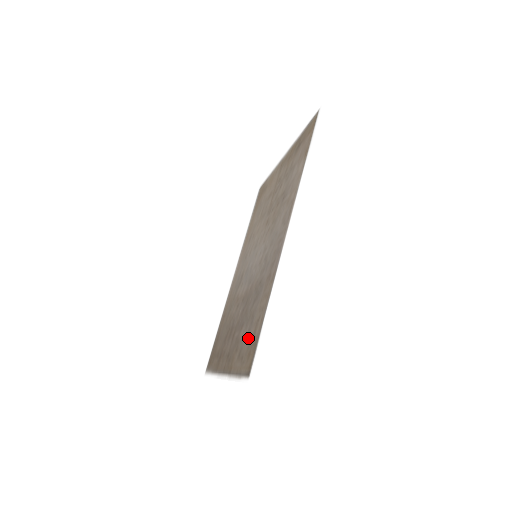
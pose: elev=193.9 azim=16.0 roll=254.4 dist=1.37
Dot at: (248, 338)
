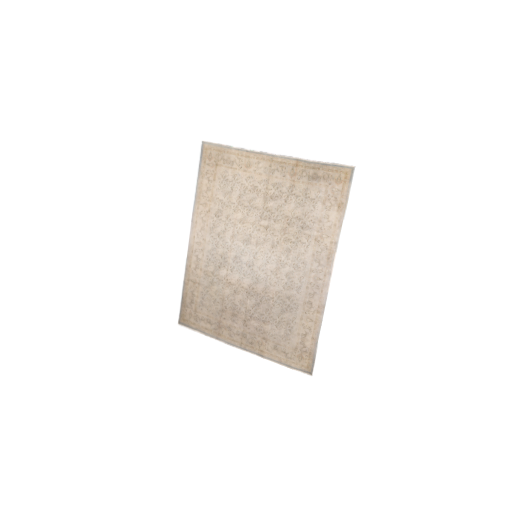
Dot at: (290, 342)
